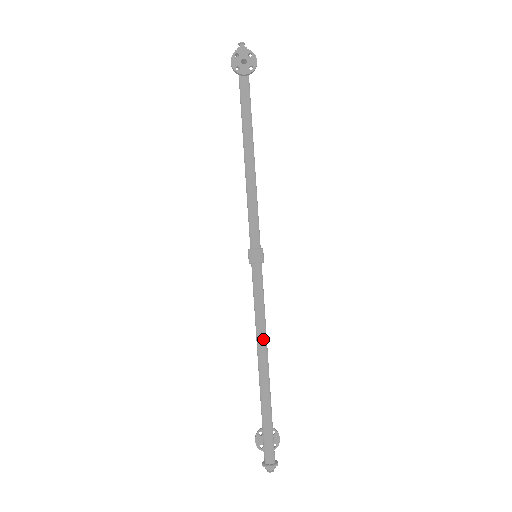
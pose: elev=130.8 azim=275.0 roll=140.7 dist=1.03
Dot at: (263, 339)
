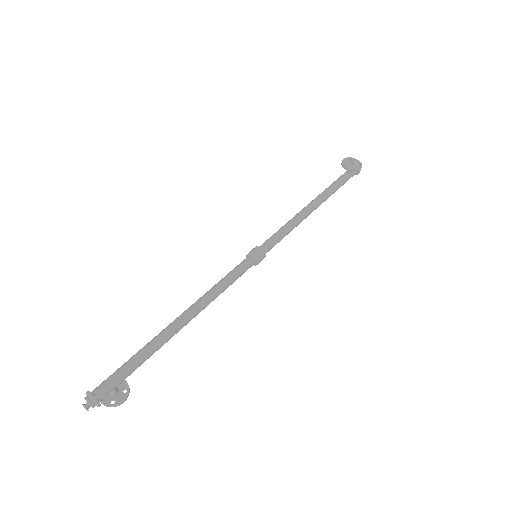
Dot at: (203, 302)
